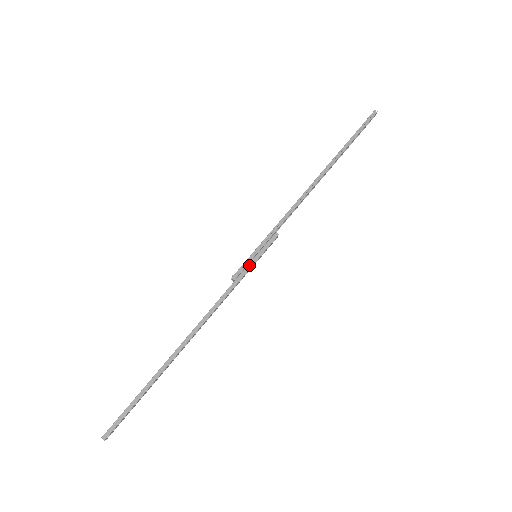
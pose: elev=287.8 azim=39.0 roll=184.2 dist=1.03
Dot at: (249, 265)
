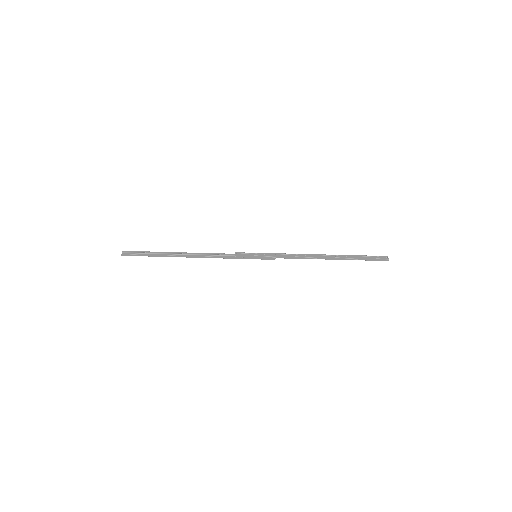
Dot at: (248, 258)
